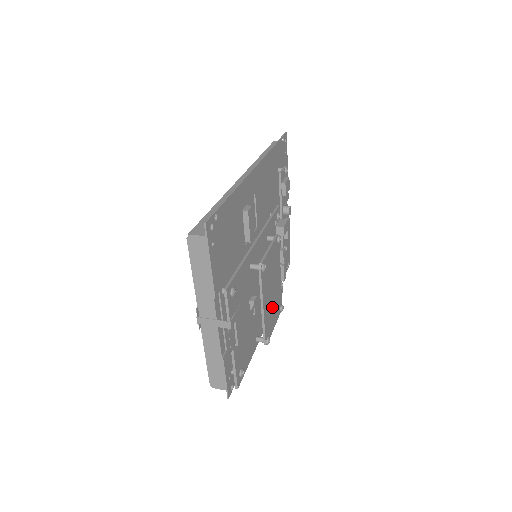
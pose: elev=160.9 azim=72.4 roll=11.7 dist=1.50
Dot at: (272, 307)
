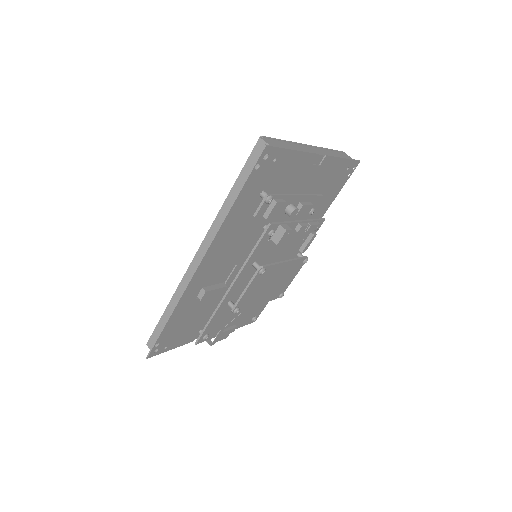
Dot at: (280, 283)
